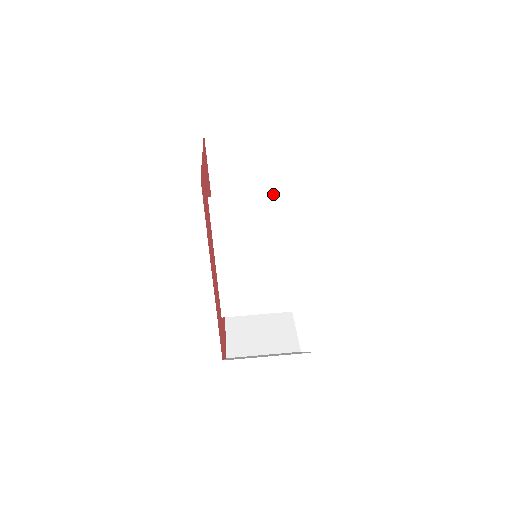
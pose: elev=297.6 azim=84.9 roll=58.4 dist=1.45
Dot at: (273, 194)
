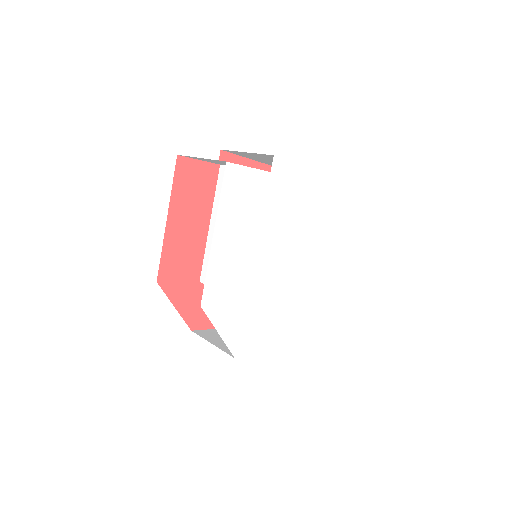
Dot at: occluded
